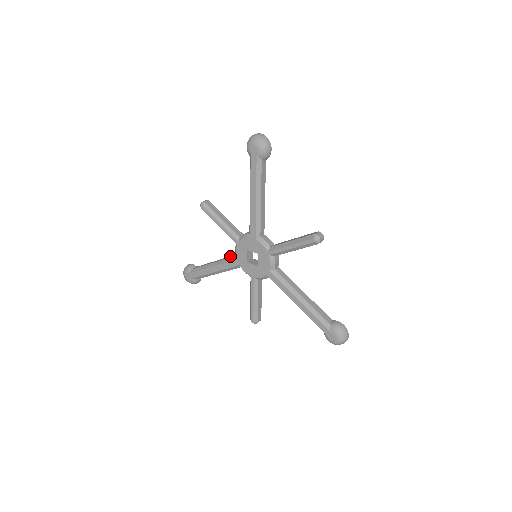
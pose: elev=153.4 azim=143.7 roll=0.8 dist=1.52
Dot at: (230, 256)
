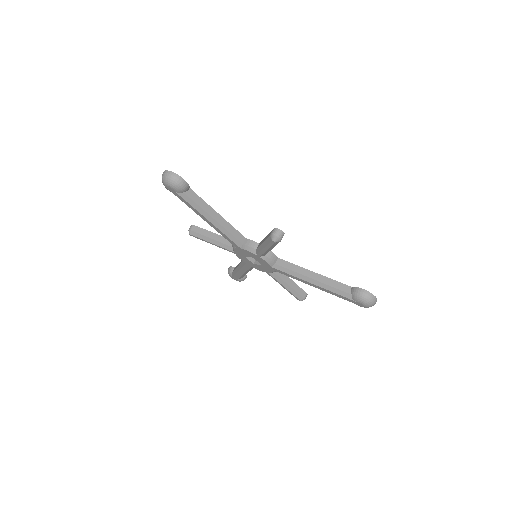
Dot at: occluded
